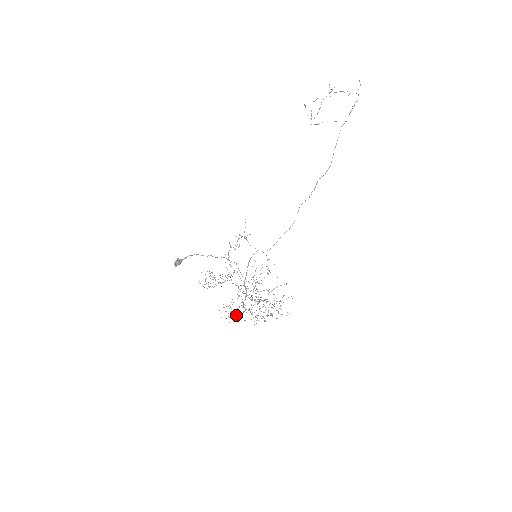
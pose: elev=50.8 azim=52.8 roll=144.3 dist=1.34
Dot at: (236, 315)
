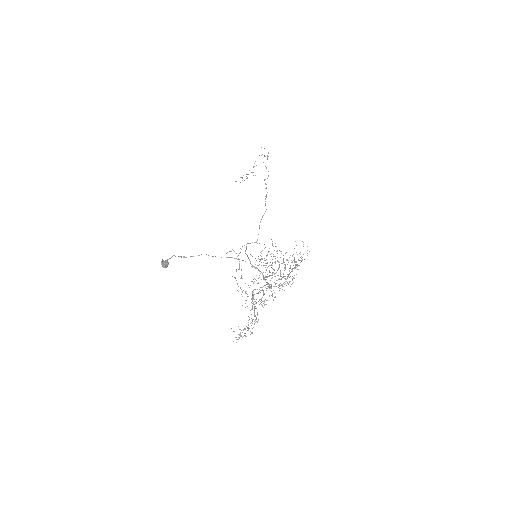
Dot at: occluded
